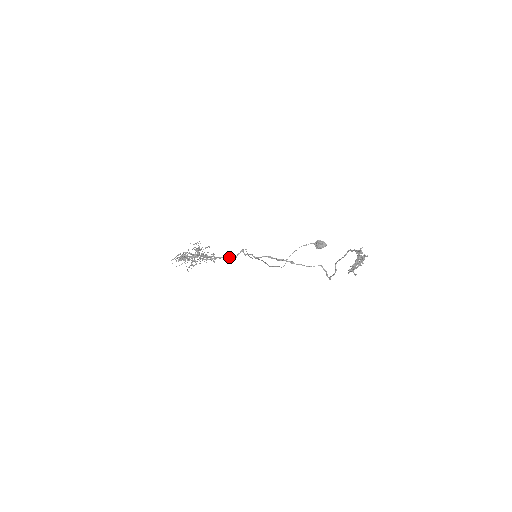
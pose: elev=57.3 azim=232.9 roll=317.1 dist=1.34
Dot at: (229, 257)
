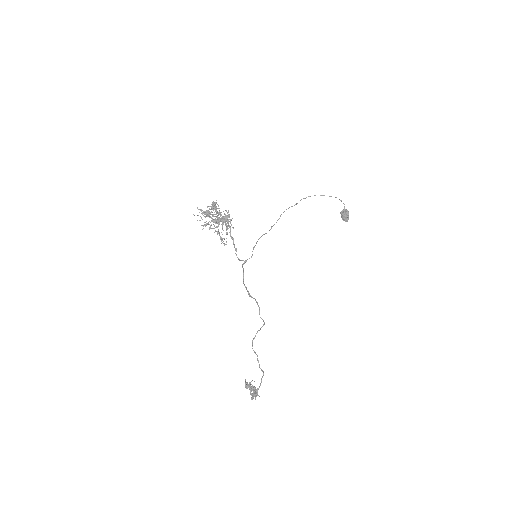
Dot at: (236, 248)
